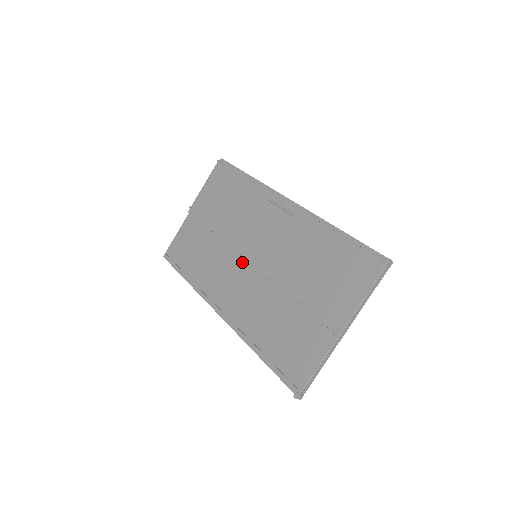
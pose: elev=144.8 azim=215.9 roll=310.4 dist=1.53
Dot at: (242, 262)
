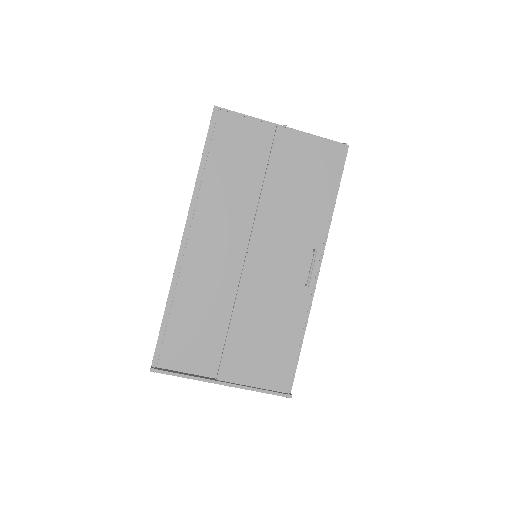
Dot at: (245, 240)
